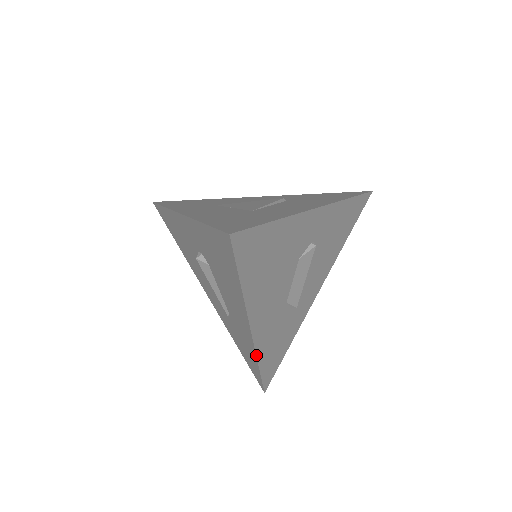
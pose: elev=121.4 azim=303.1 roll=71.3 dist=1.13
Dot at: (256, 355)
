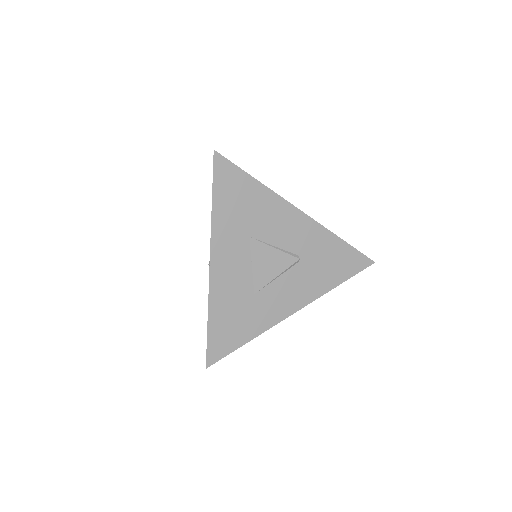
Dot at: occluded
